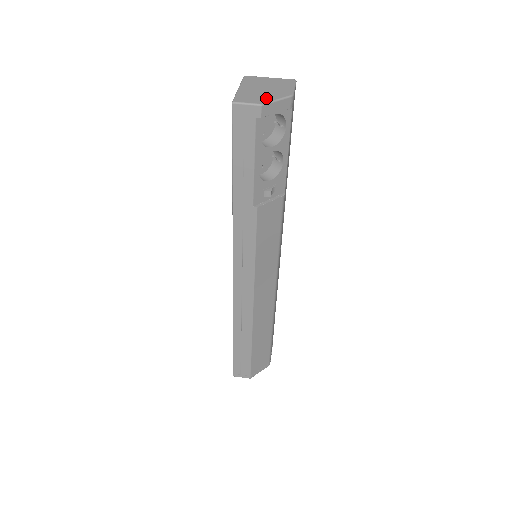
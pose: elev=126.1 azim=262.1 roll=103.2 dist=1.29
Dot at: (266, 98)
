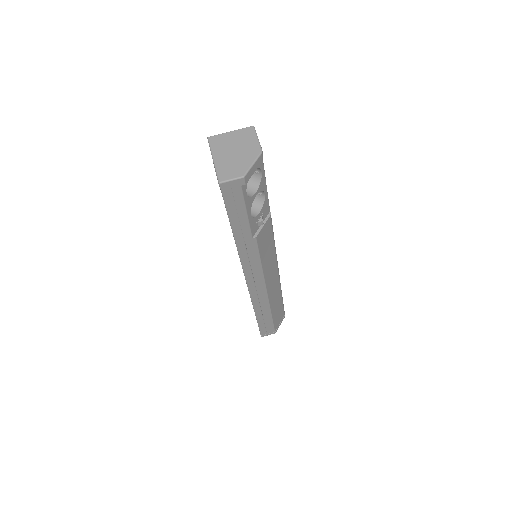
Dot at: (243, 166)
